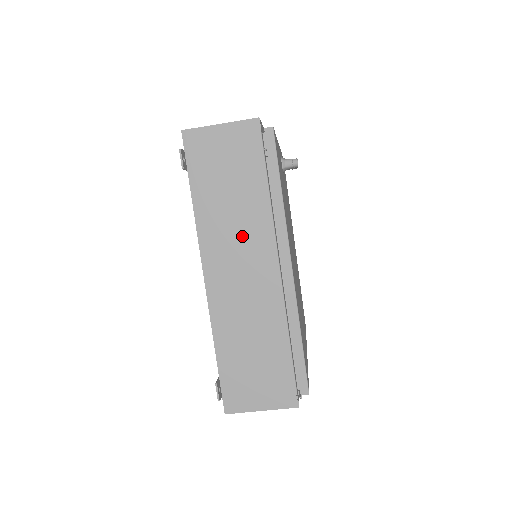
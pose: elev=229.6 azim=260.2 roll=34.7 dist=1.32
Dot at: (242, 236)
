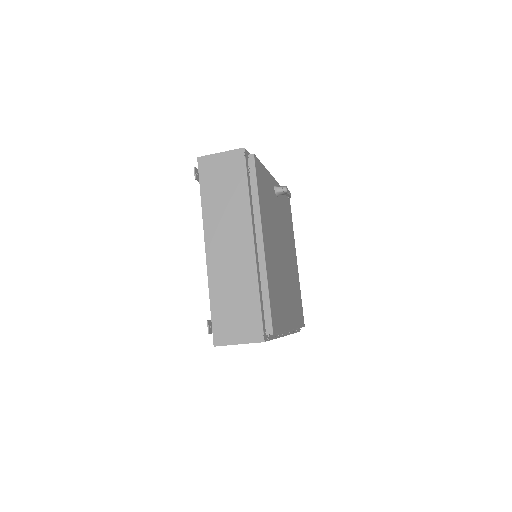
Dot at: (231, 222)
